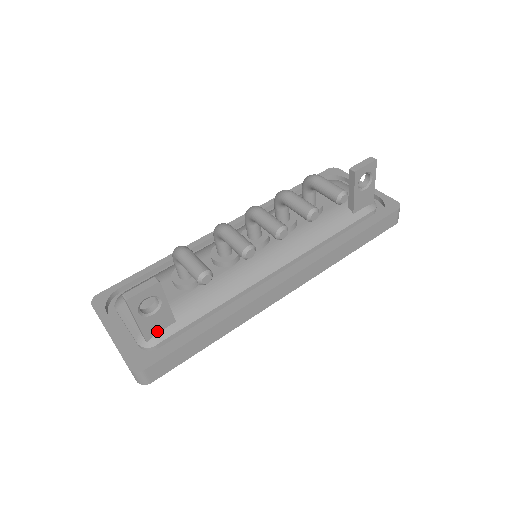
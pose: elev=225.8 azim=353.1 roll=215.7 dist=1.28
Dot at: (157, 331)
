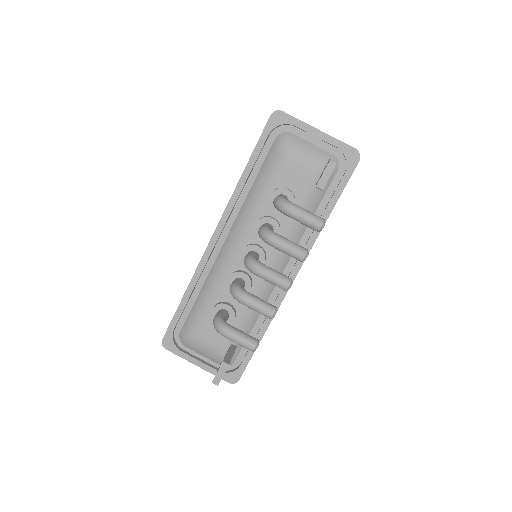
Dot at: occluded
